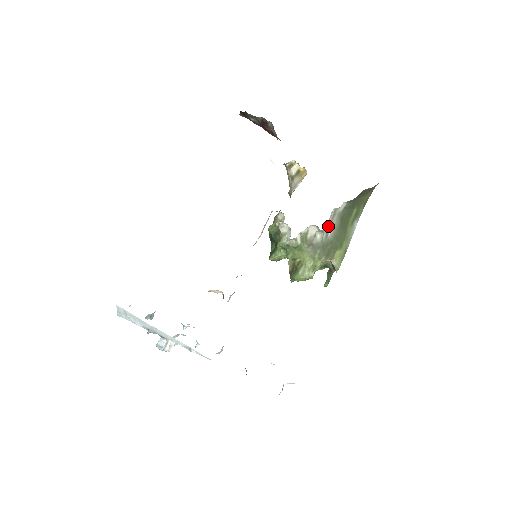
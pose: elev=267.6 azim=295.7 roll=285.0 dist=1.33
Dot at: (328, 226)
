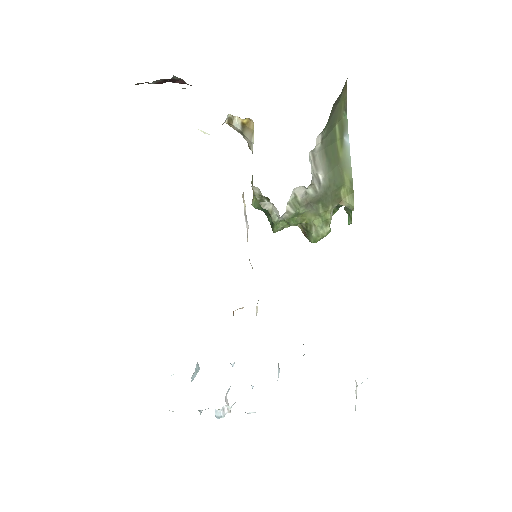
Dot at: (315, 174)
